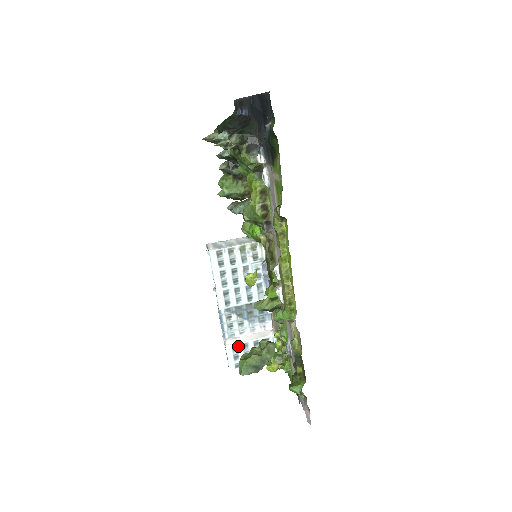
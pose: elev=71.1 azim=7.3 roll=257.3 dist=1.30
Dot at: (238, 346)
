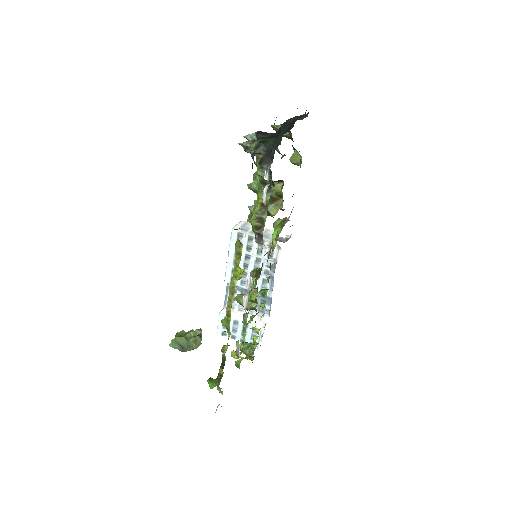
Dot at: occluded
